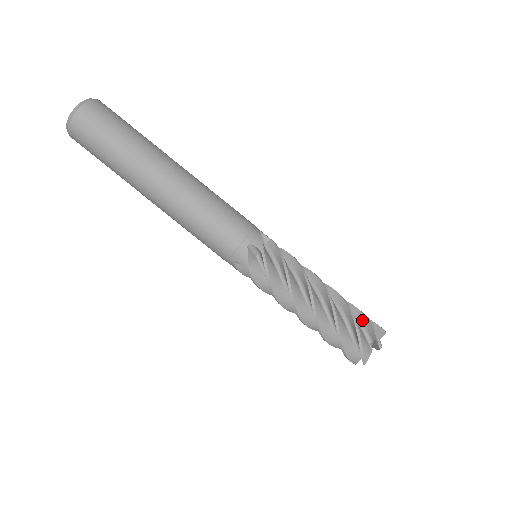
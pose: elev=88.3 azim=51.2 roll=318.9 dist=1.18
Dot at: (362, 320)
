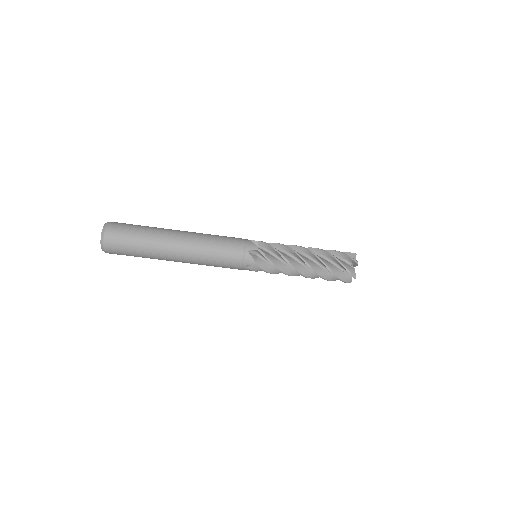
Dot at: (339, 264)
